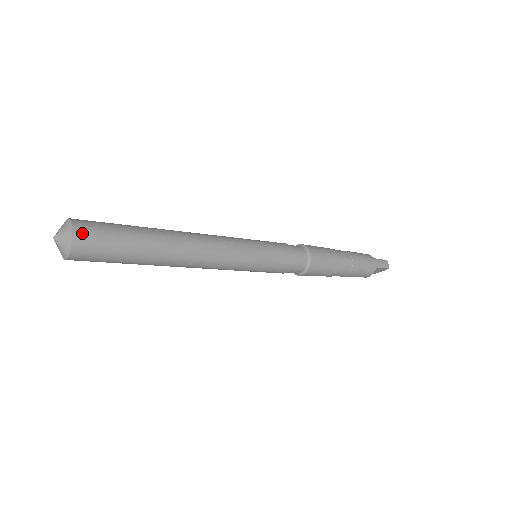
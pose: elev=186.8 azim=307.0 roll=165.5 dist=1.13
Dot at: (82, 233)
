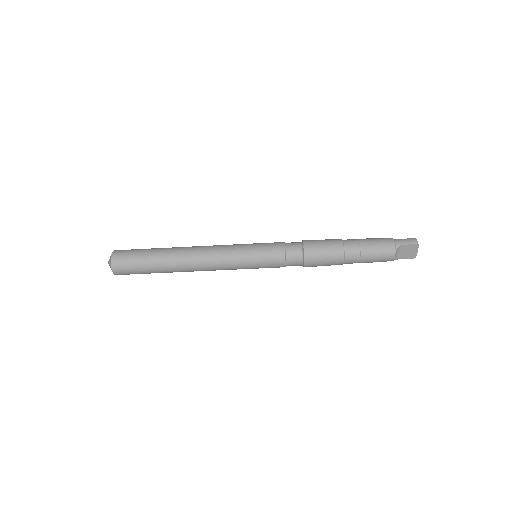
Dot at: (117, 253)
